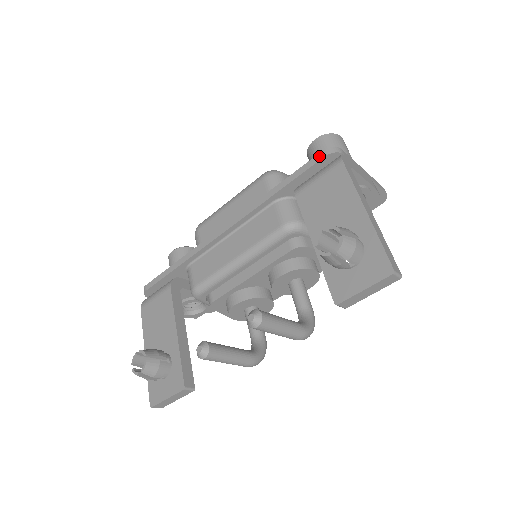
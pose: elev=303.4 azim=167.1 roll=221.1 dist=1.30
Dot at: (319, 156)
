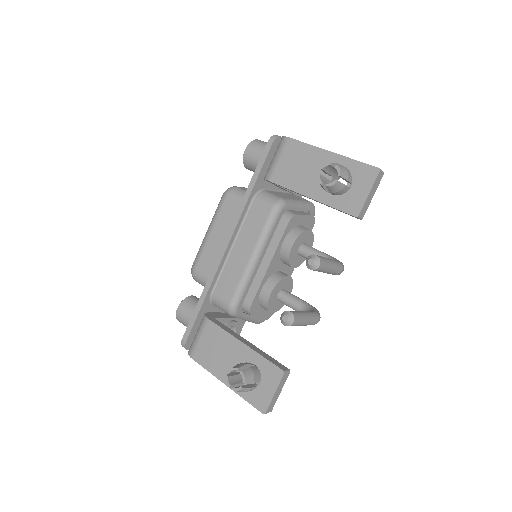
Dot at: (268, 146)
